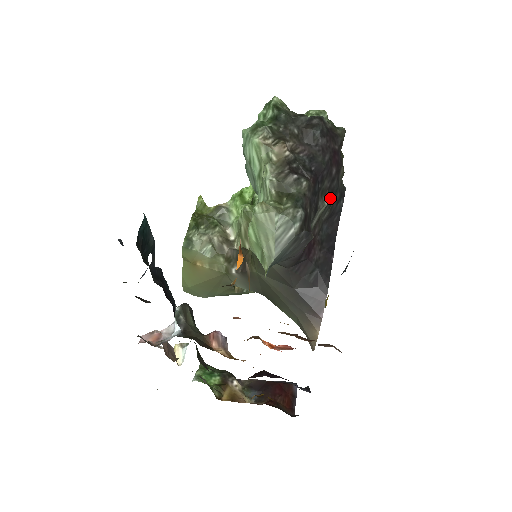
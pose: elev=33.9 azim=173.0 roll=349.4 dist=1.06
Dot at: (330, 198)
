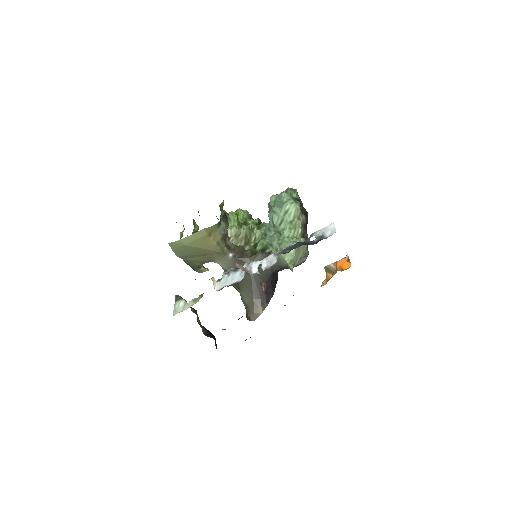
Dot at: occluded
